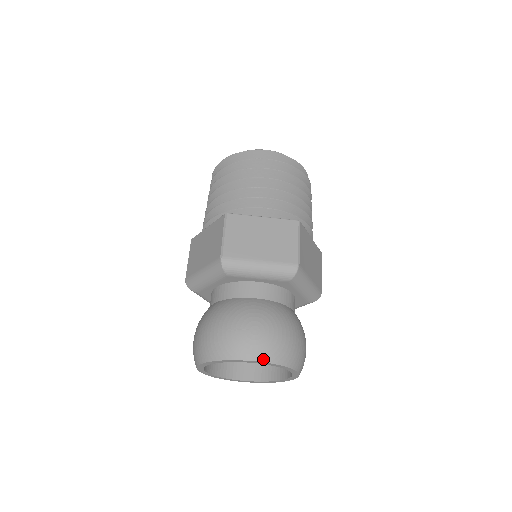
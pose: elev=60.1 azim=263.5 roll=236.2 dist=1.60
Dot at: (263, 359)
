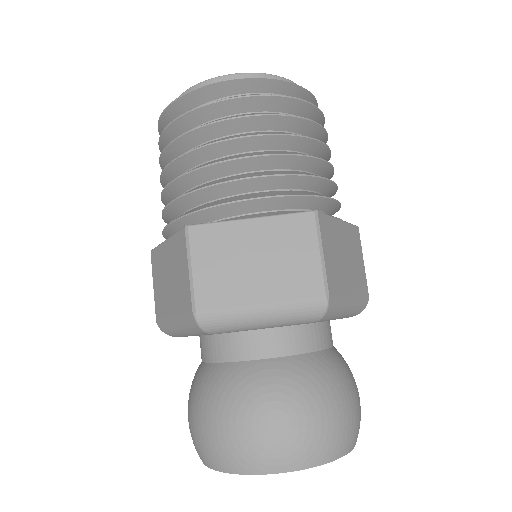
Dot at: (297, 467)
